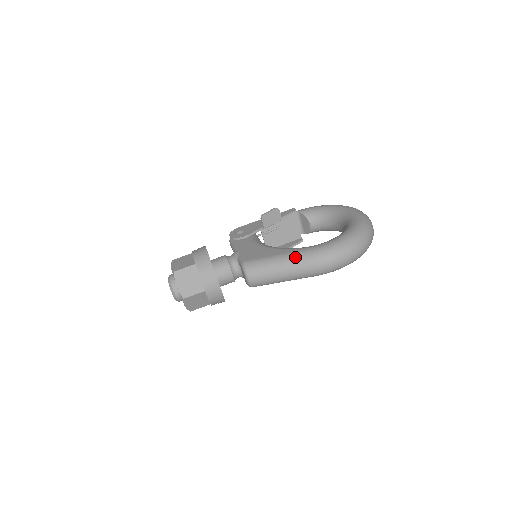
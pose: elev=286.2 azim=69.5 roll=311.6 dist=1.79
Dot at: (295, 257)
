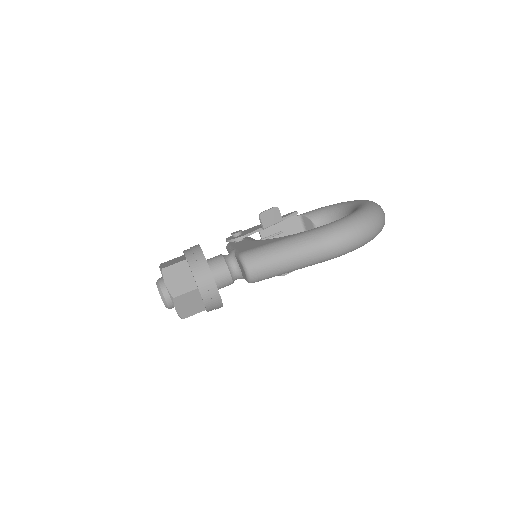
Dot at: (298, 239)
